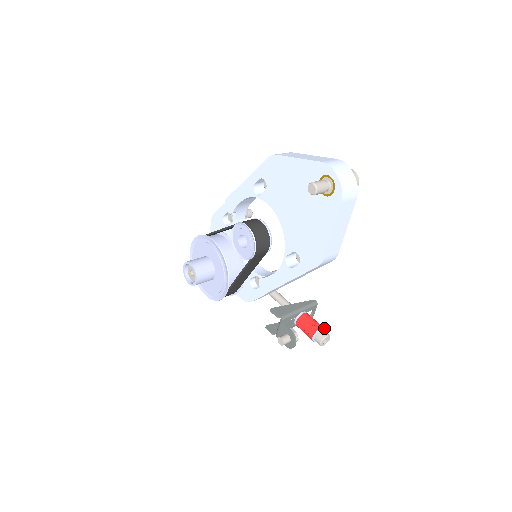
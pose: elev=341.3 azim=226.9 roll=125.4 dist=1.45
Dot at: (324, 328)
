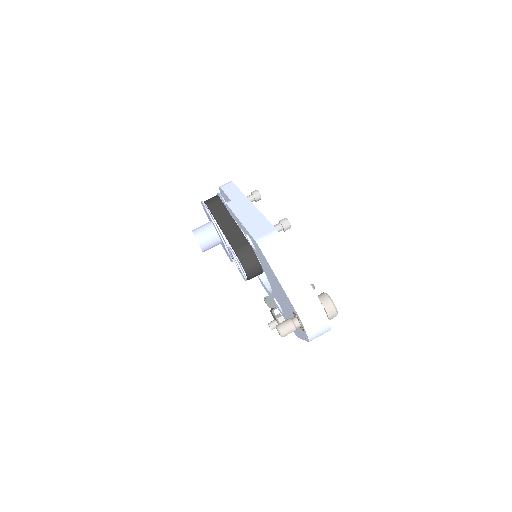
Dot at: occluded
